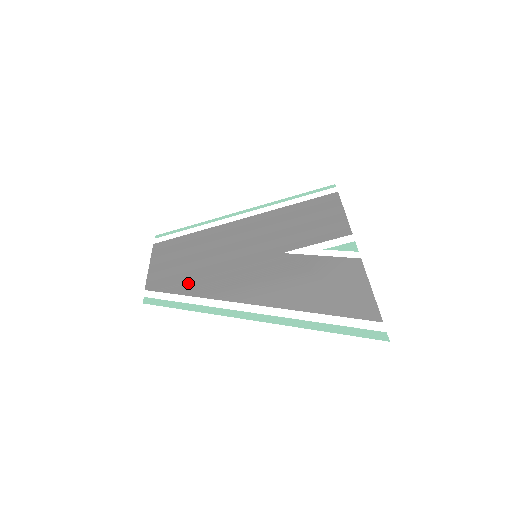
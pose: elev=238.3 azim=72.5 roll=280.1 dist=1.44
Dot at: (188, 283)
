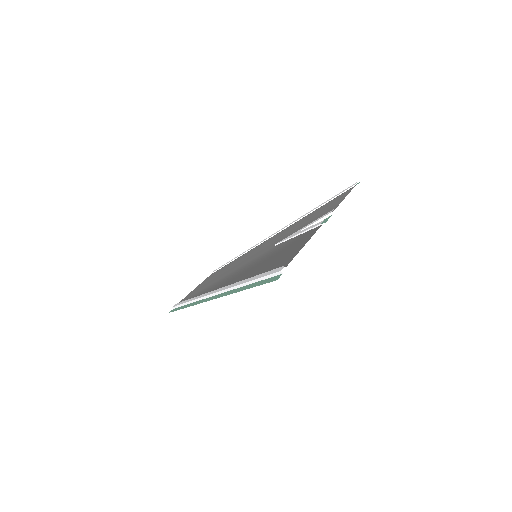
Dot at: (201, 290)
